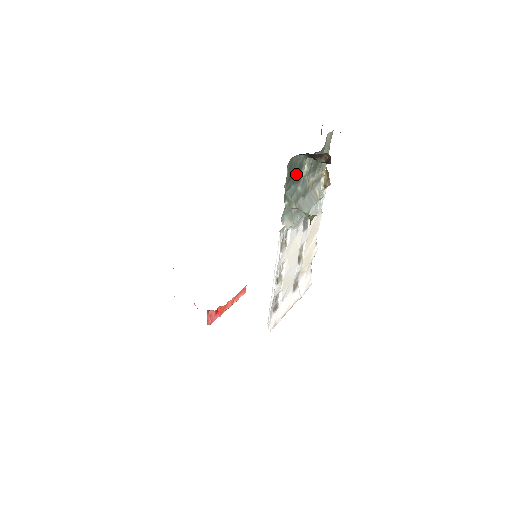
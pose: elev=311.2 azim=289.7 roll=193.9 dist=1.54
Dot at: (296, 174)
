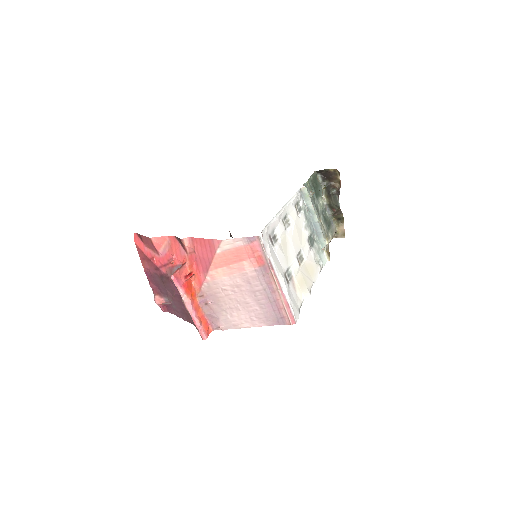
Dot at: (316, 190)
